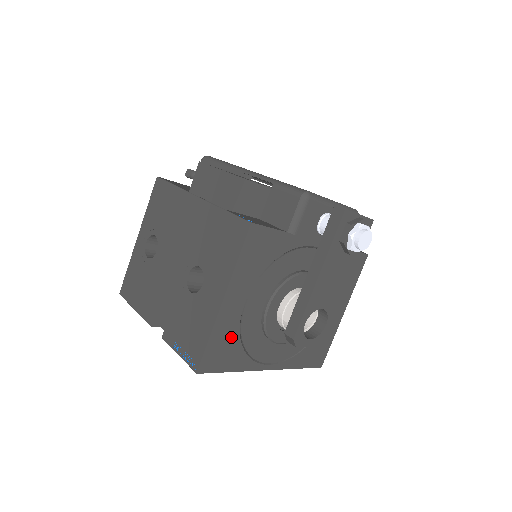
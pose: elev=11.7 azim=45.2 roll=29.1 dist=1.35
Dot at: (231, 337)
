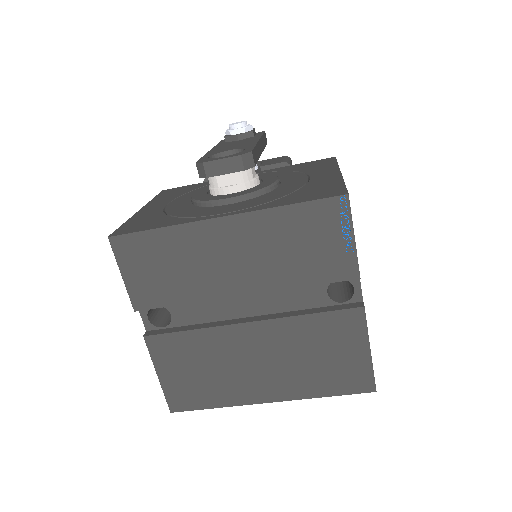
Dot at: (153, 217)
